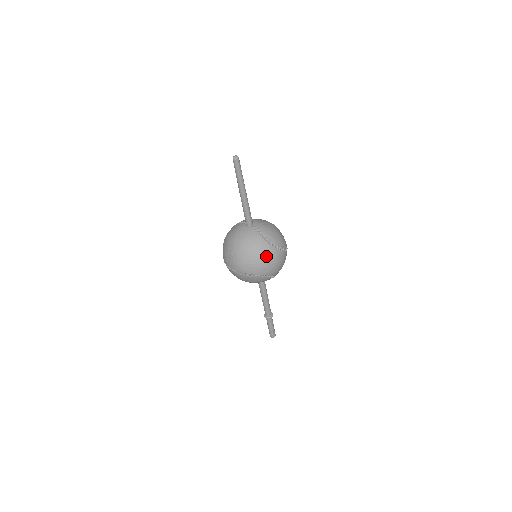
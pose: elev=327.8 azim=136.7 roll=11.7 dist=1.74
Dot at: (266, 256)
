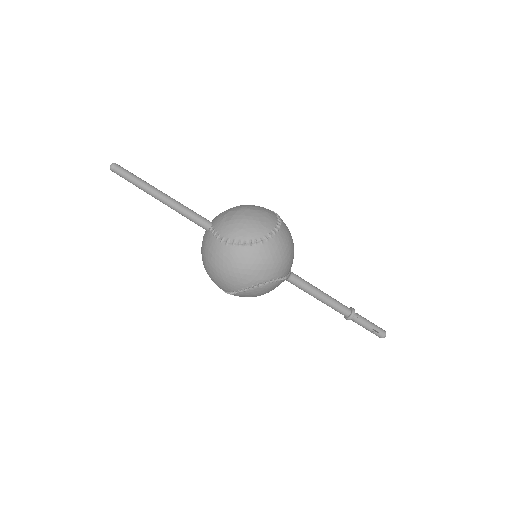
Dot at: (232, 263)
